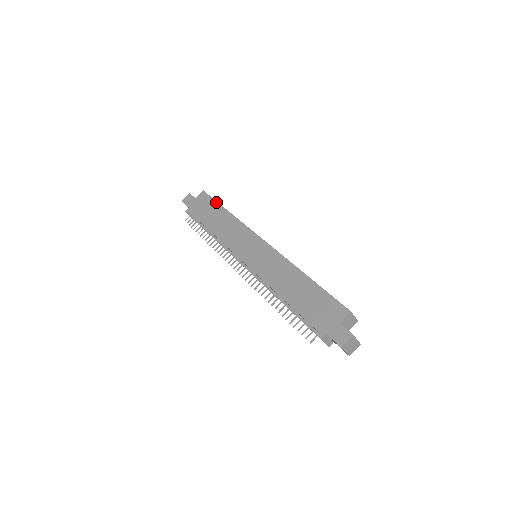
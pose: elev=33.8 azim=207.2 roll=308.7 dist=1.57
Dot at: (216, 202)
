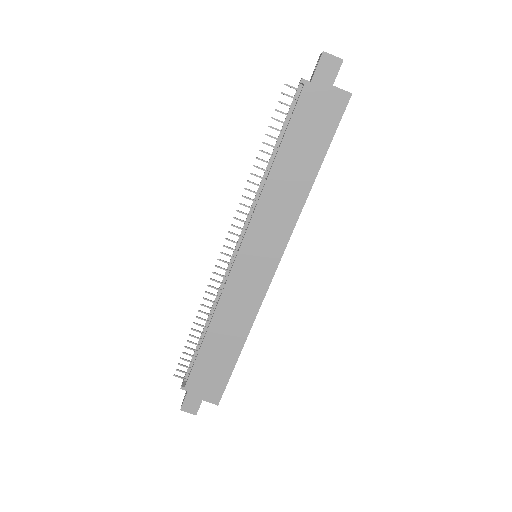
Dot at: (329, 143)
